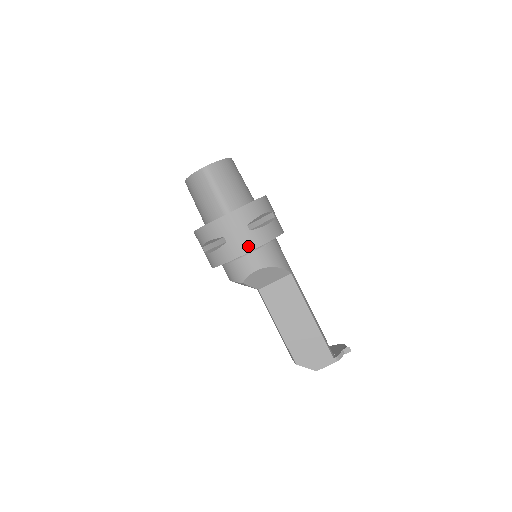
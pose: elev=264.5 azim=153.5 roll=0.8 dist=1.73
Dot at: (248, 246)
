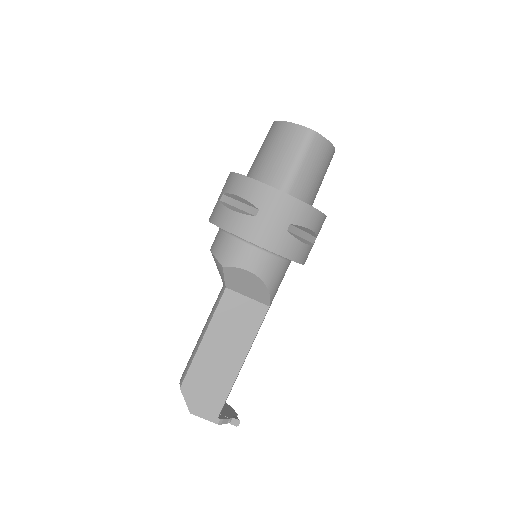
Dot at: (270, 242)
